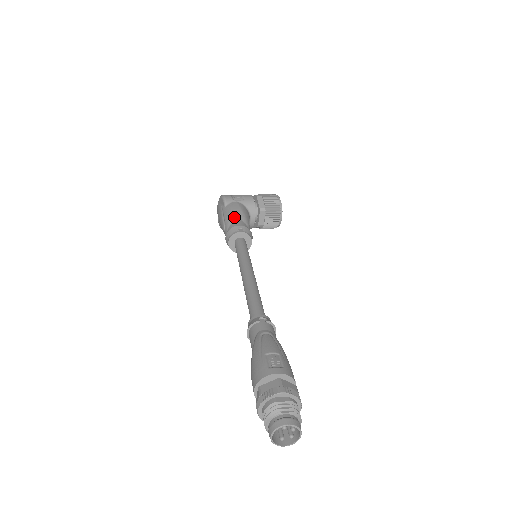
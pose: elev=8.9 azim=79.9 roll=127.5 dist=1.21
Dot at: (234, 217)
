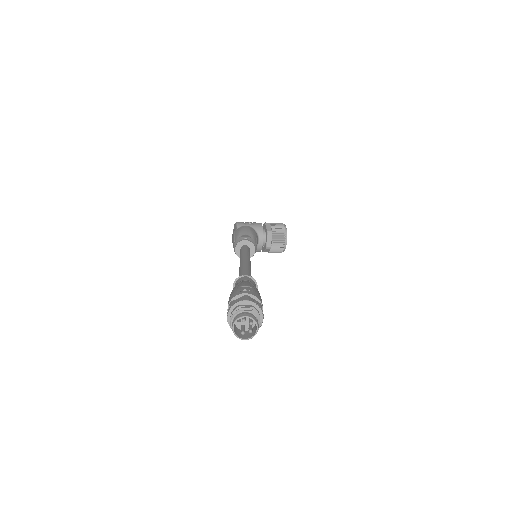
Dot at: (243, 233)
